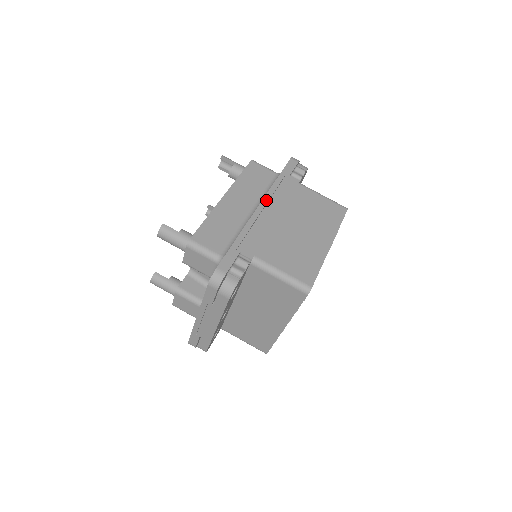
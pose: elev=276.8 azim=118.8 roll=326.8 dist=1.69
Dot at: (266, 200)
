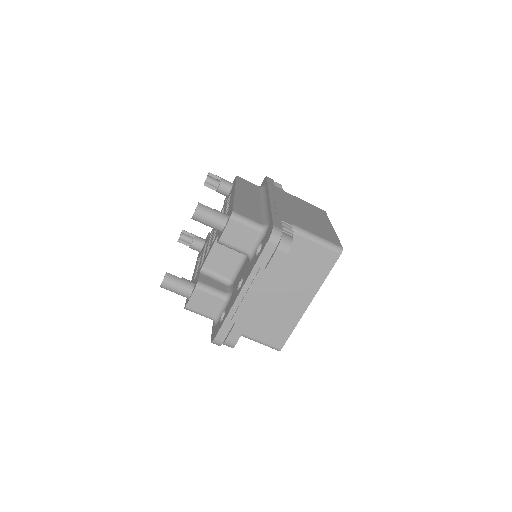
Dot at: (271, 195)
